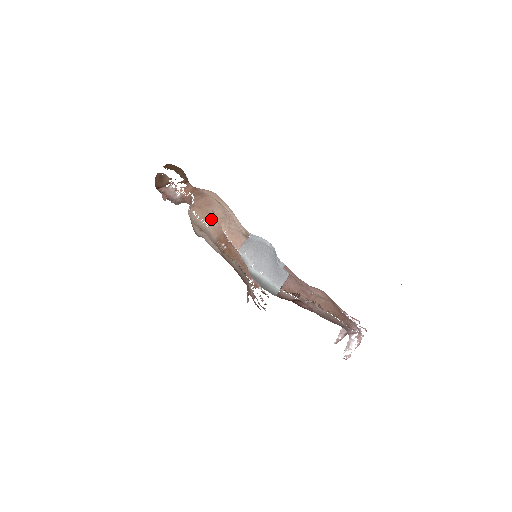
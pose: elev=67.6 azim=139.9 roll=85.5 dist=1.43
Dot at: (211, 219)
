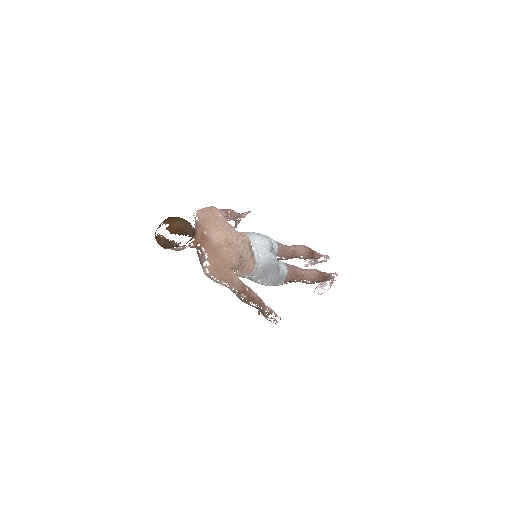
Dot at: (231, 280)
